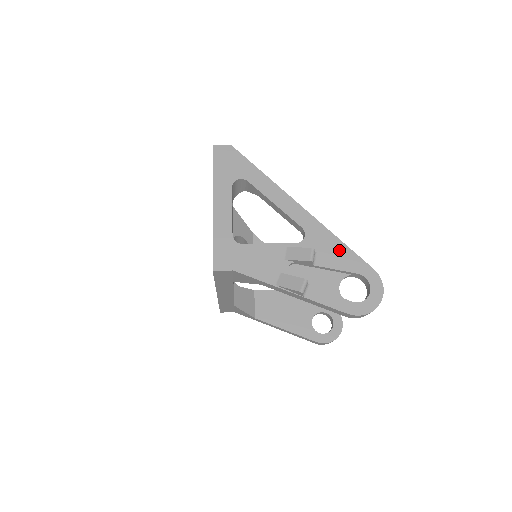
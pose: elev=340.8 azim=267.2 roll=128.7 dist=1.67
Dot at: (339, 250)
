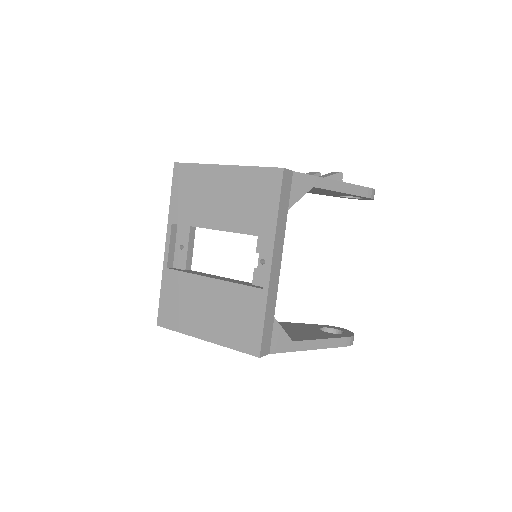
Dot at: occluded
